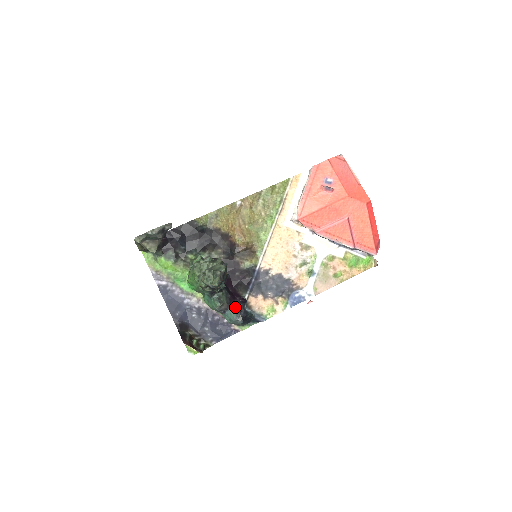
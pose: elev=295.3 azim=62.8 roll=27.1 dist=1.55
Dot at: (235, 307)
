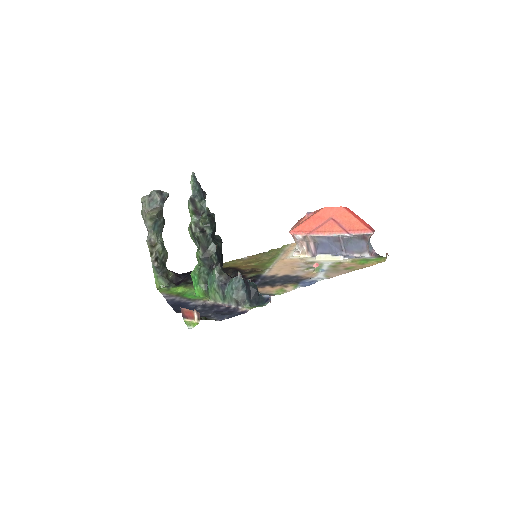
Dot at: occluded
